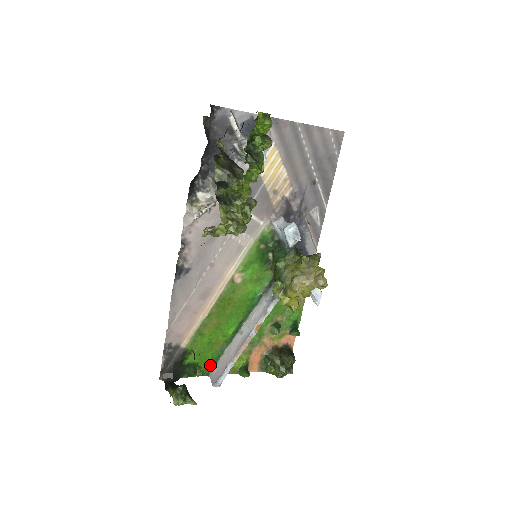
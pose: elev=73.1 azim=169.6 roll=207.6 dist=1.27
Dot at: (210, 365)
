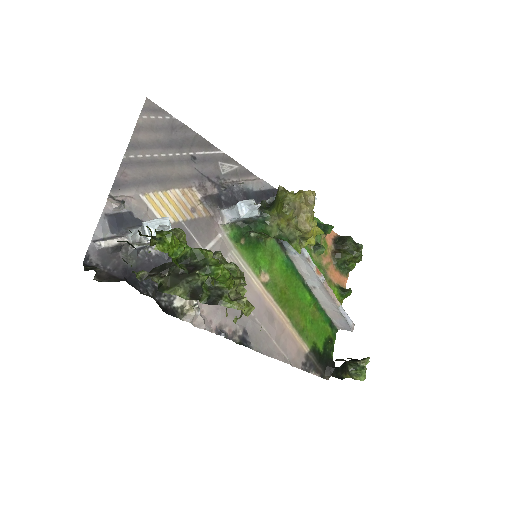
Dot at: (330, 326)
